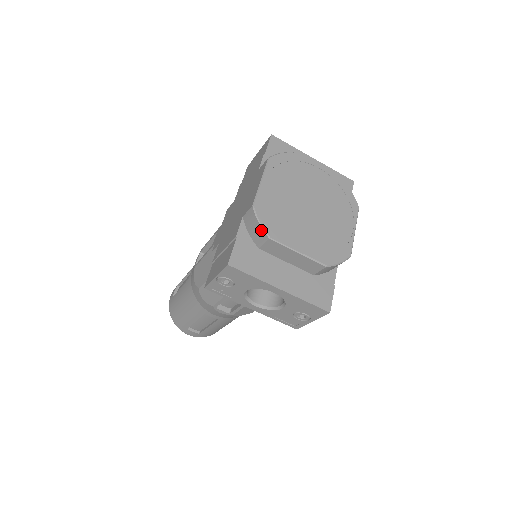
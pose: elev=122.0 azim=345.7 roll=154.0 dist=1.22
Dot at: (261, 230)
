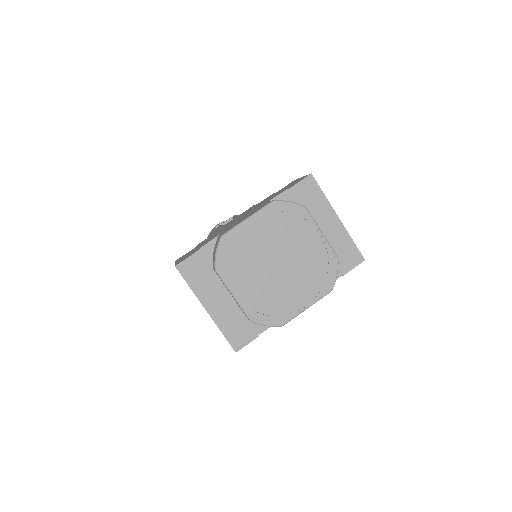
Dot at: (214, 259)
